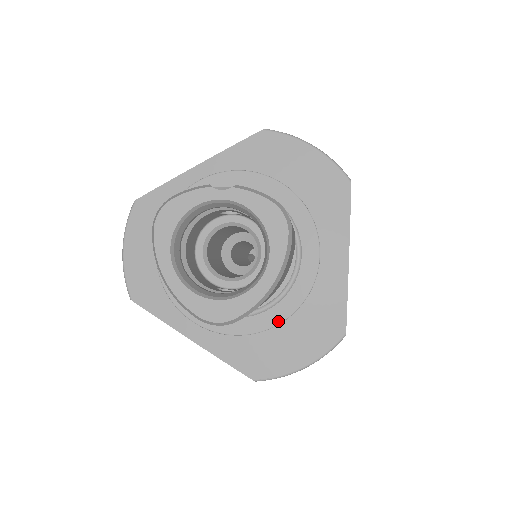
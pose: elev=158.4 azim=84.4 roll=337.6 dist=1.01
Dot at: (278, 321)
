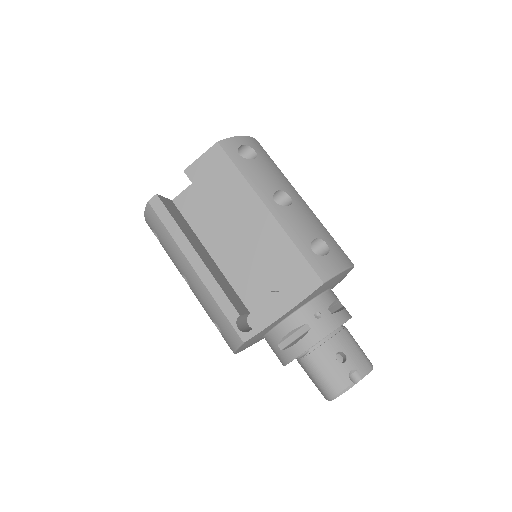
Dot at: occluded
